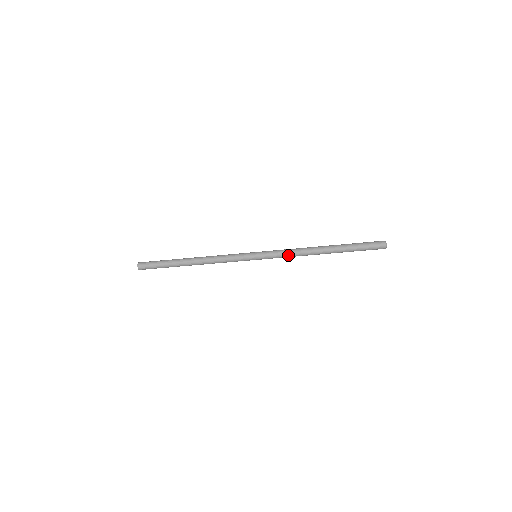
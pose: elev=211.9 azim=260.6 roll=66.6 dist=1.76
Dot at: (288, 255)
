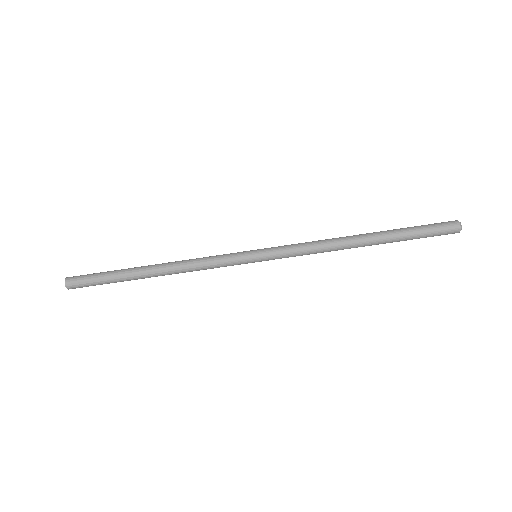
Dot at: (307, 245)
